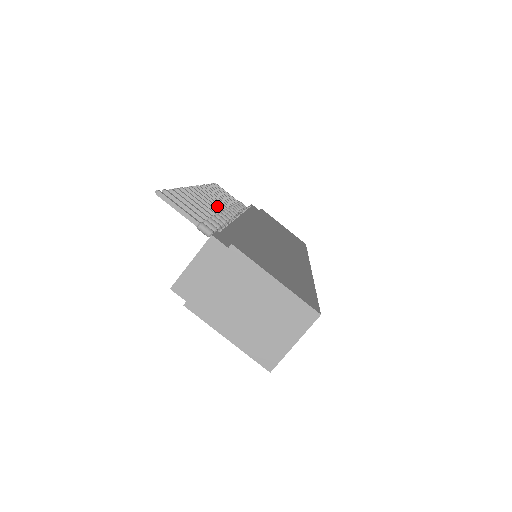
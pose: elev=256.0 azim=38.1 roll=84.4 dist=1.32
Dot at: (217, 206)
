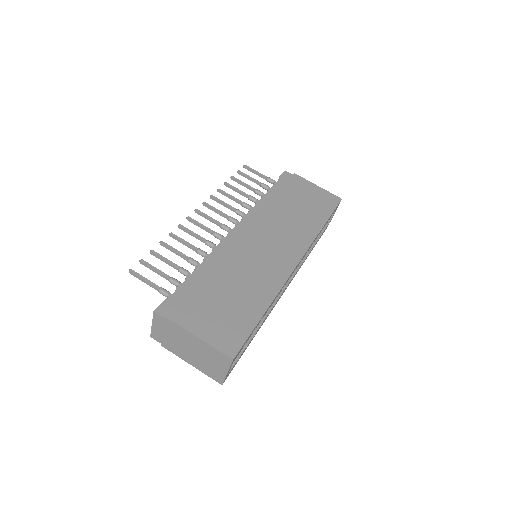
Dot at: (215, 223)
